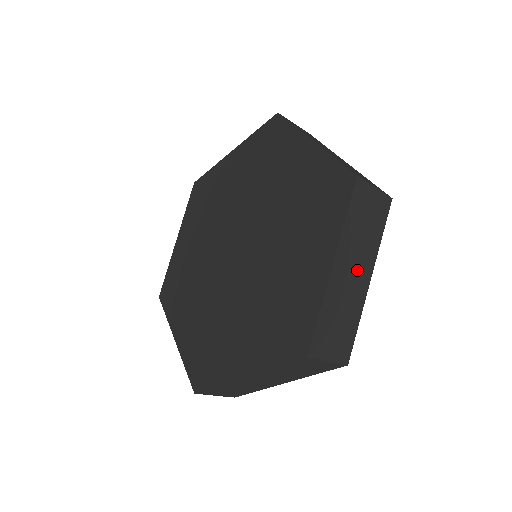
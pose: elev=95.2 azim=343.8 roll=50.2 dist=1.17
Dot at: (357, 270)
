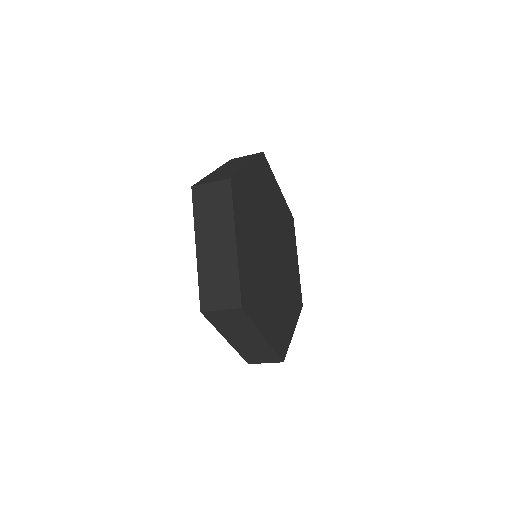
Dot at: (235, 166)
